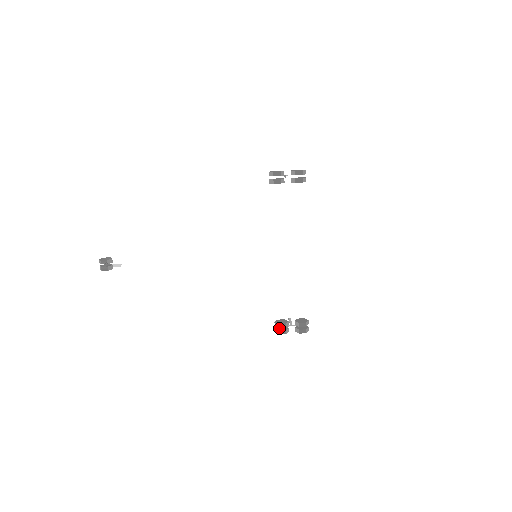
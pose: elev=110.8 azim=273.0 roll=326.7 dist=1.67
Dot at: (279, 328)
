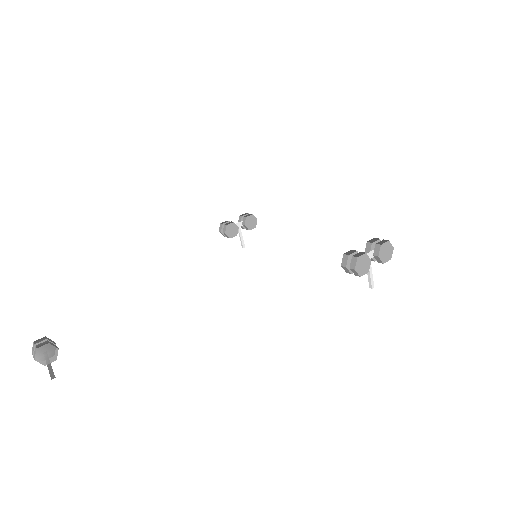
Dot at: occluded
